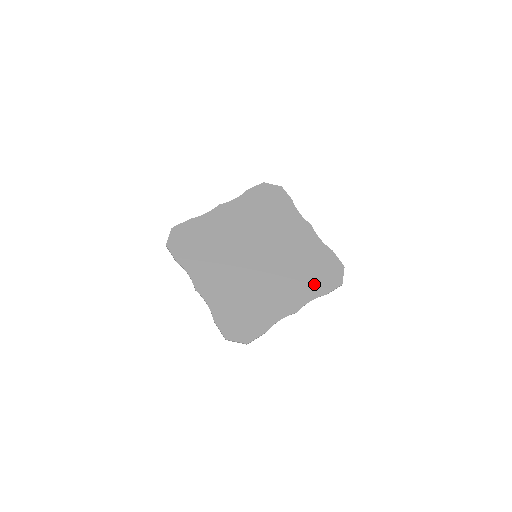
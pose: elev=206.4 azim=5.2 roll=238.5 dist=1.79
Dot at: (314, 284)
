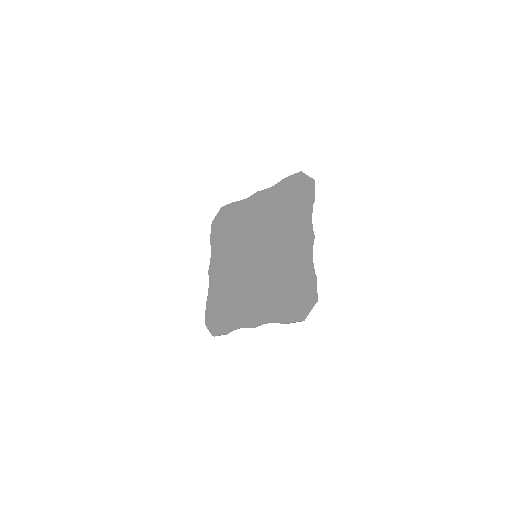
Dot at: (300, 208)
